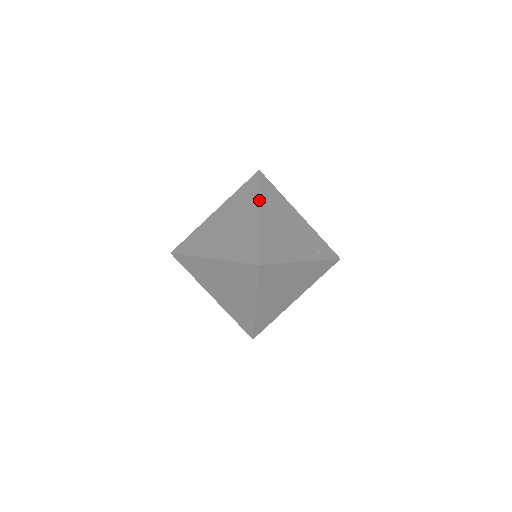
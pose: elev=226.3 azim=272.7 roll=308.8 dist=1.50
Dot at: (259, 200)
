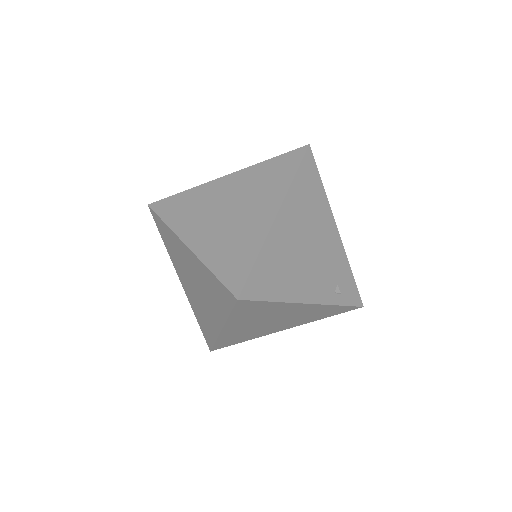
Dot at: (287, 193)
